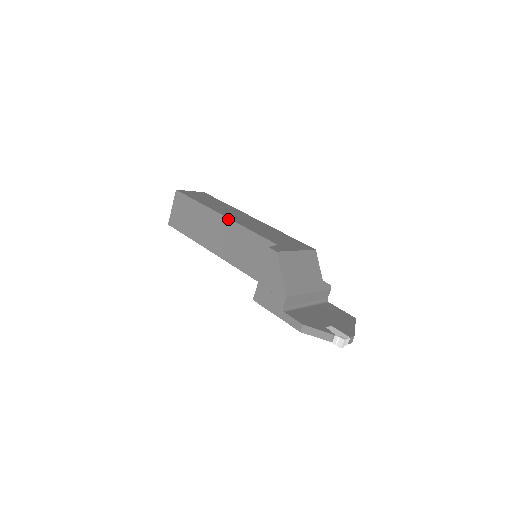
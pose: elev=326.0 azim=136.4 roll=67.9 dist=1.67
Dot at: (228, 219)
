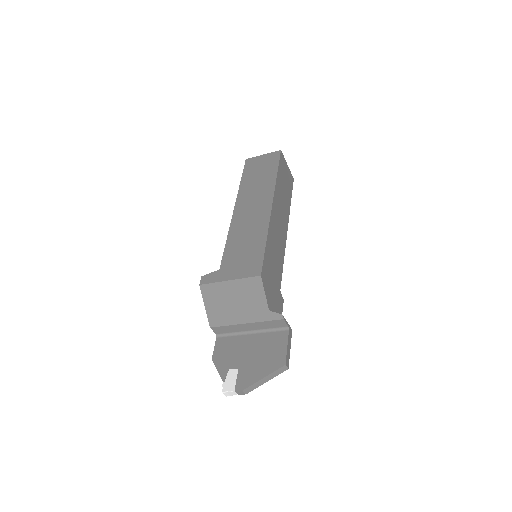
Dot at: (232, 216)
